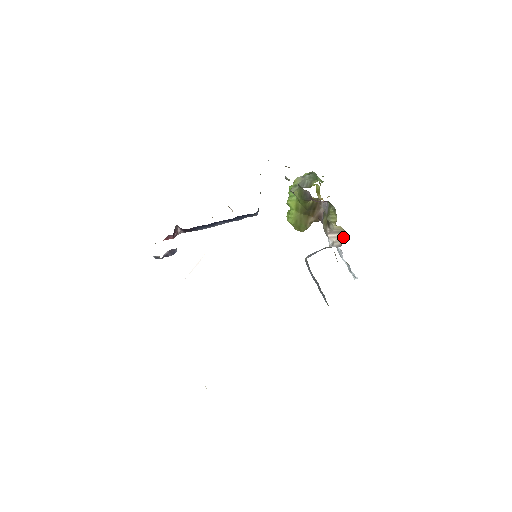
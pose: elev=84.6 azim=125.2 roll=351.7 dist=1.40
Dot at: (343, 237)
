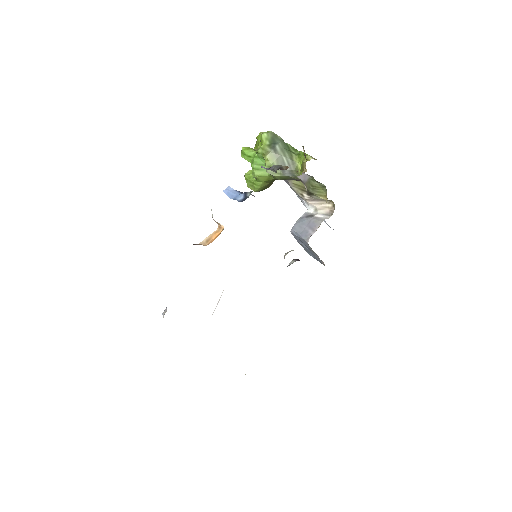
Dot at: (328, 205)
